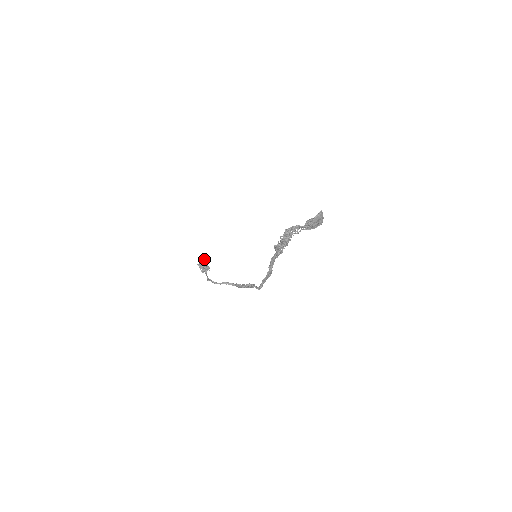
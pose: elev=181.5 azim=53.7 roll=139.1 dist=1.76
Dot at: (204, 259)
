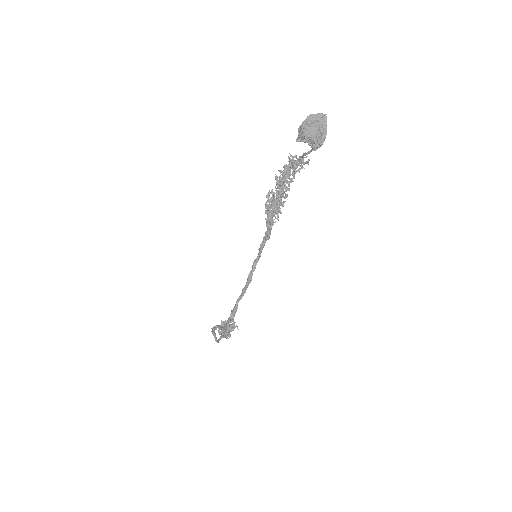
Dot at: (233, 324)
